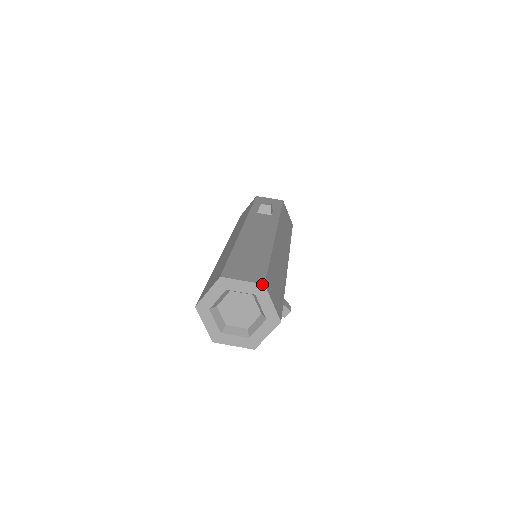
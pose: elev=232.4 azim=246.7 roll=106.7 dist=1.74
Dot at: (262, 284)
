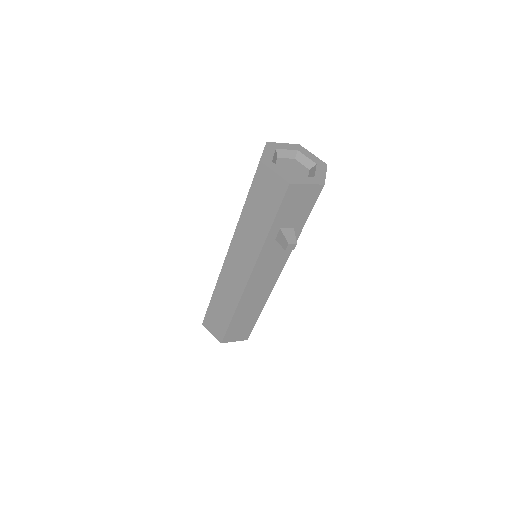
Dot at: occluded
